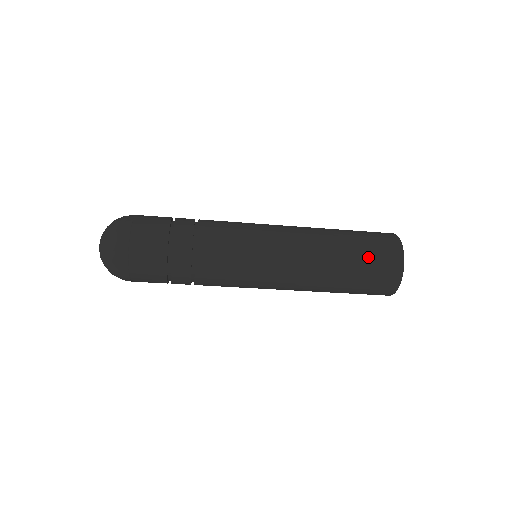
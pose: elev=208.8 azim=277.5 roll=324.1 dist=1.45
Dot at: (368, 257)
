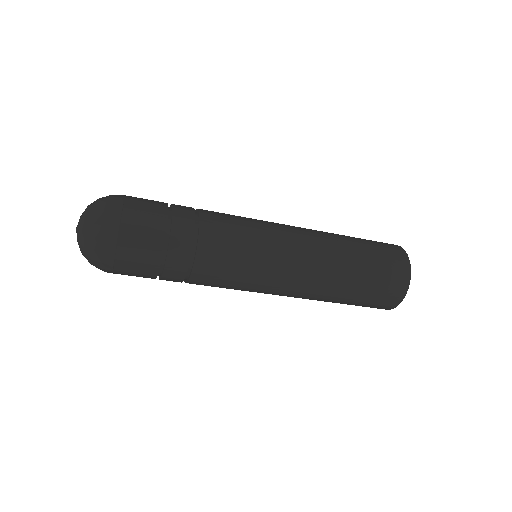
Dot at: (377, 271)
